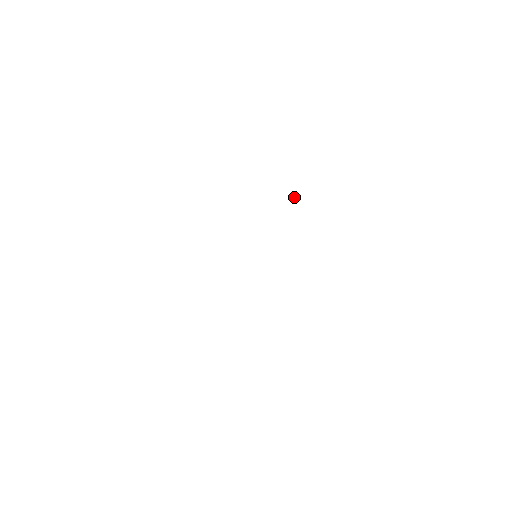
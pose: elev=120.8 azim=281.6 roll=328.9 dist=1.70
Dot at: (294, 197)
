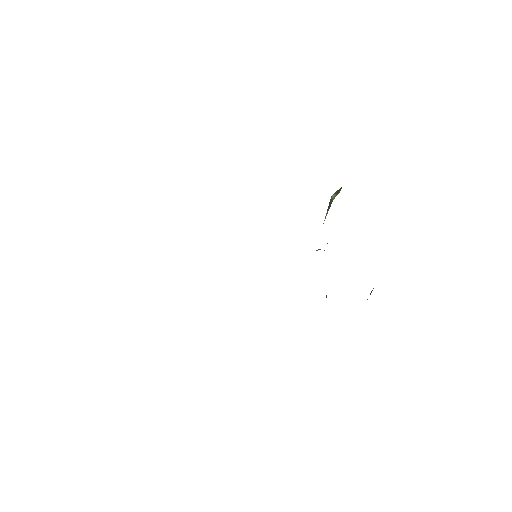
Dot at: occluded
